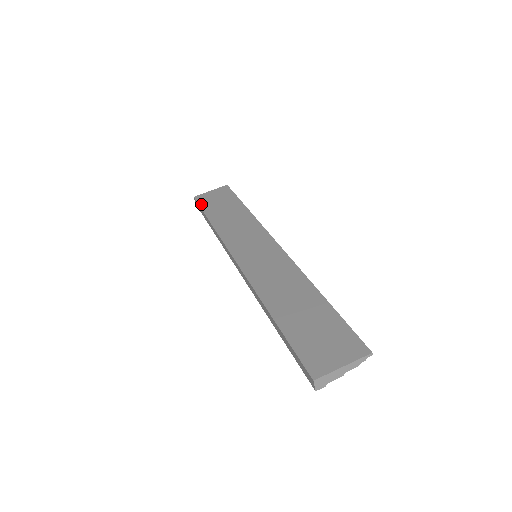
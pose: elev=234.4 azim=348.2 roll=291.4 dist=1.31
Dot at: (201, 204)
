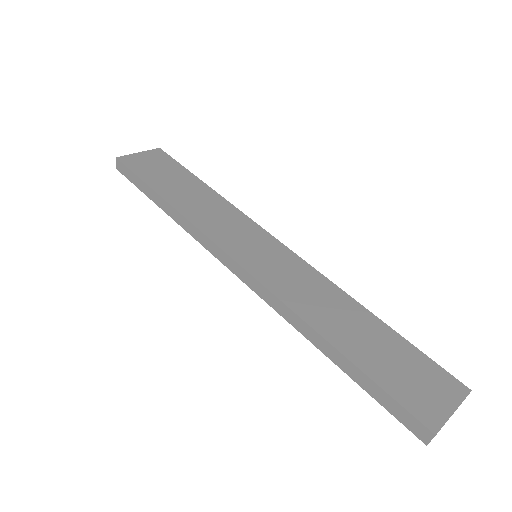
Dot at: (135, 170)
